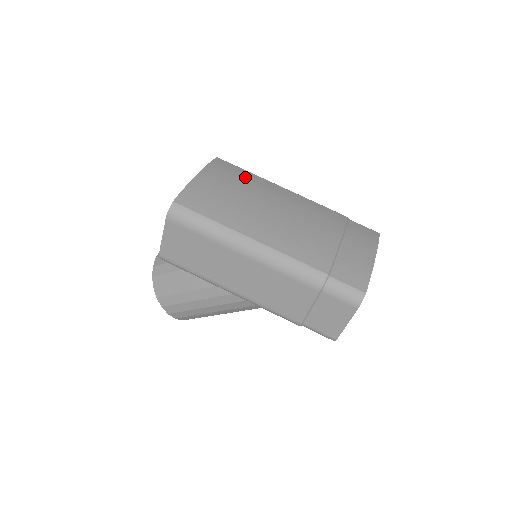
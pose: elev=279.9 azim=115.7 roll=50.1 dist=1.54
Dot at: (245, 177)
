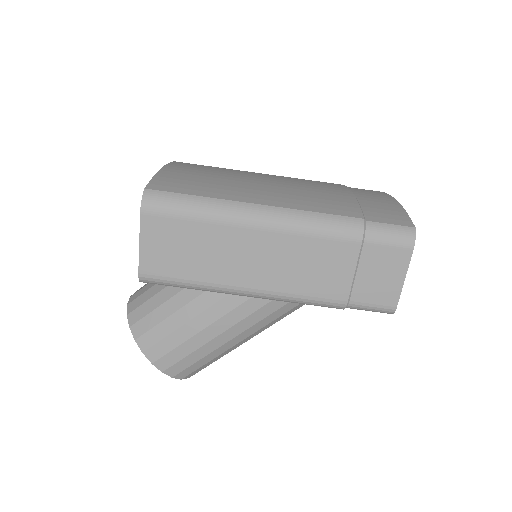
Dot at: (216, 168)
